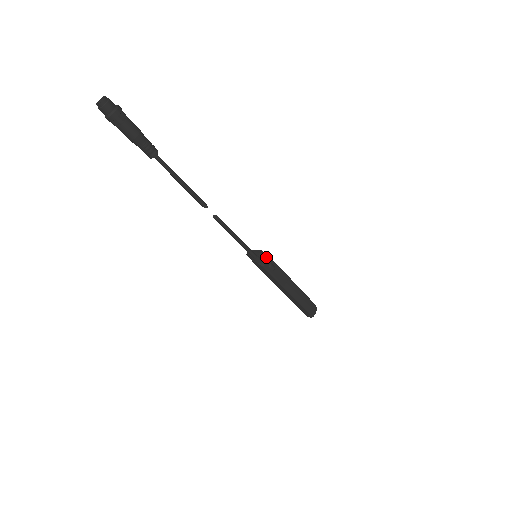
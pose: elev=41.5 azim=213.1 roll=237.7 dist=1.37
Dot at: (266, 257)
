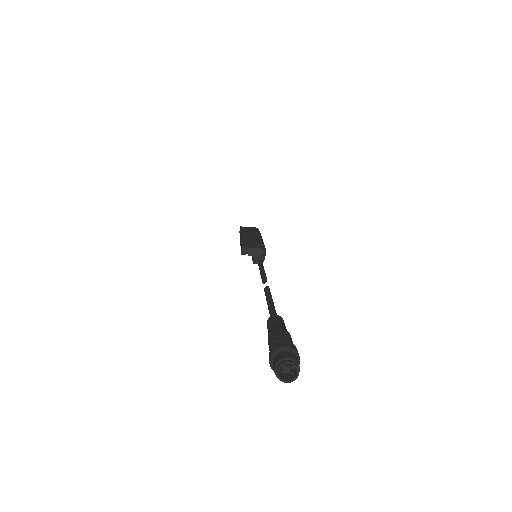
Dot at: (264, 251)
